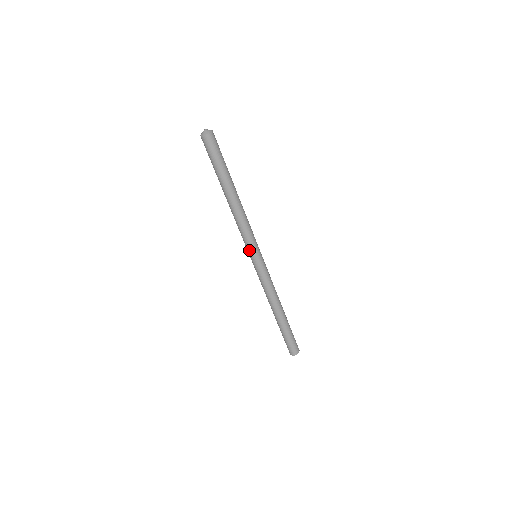
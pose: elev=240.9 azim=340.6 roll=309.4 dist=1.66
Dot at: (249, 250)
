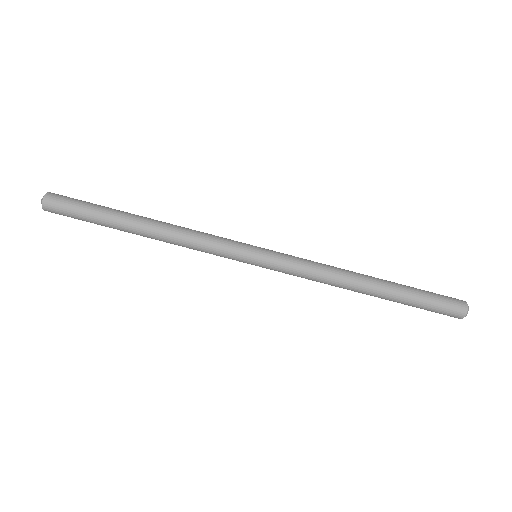
Dot at: (236, 260)
